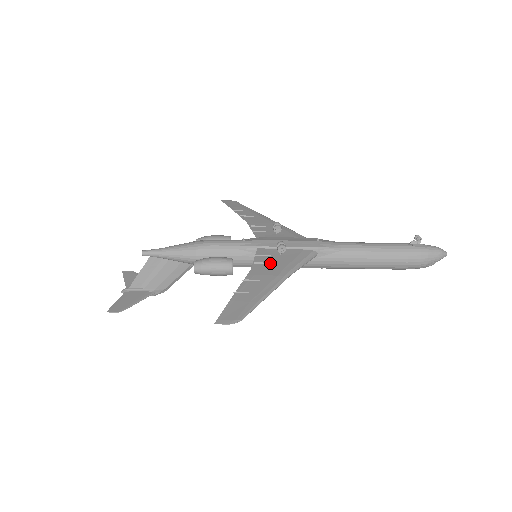
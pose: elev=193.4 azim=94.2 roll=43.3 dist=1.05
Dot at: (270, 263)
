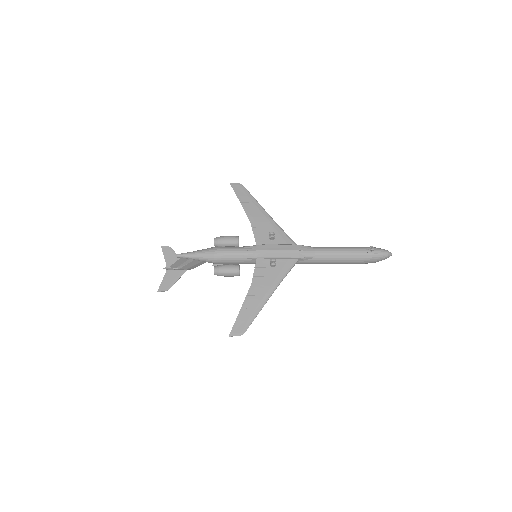
Dot at: (264, 276)
